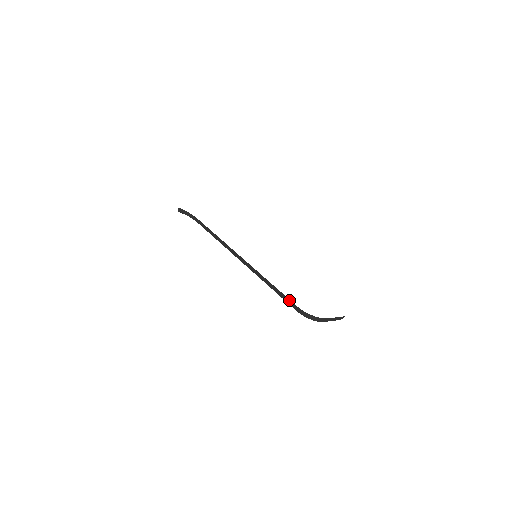
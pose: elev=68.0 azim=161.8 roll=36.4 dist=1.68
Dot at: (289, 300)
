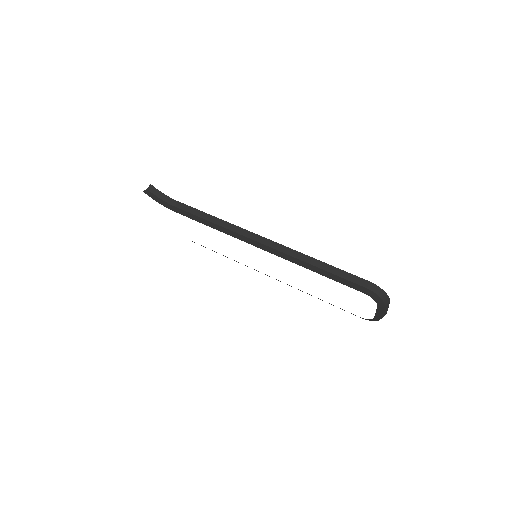
Dot at: (353, 275)
